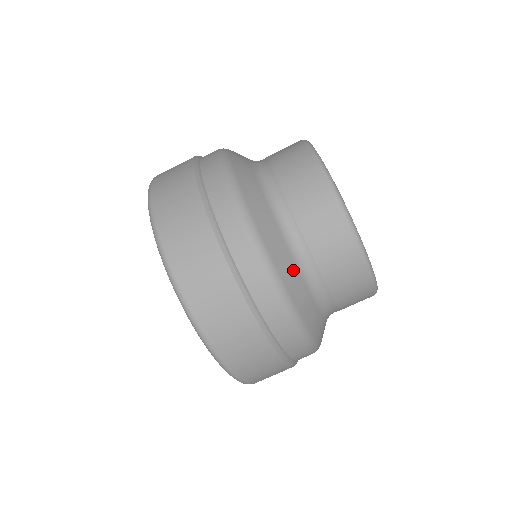
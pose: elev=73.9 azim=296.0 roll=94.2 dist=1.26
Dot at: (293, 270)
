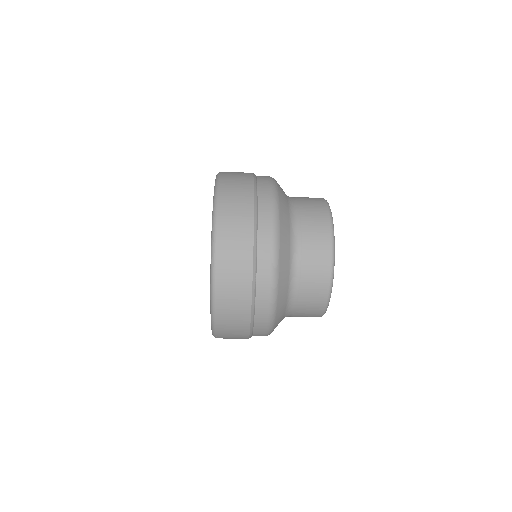
Dot at: (282, 318)
